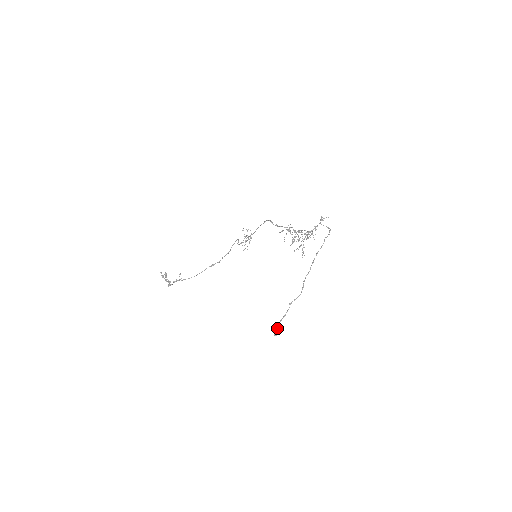
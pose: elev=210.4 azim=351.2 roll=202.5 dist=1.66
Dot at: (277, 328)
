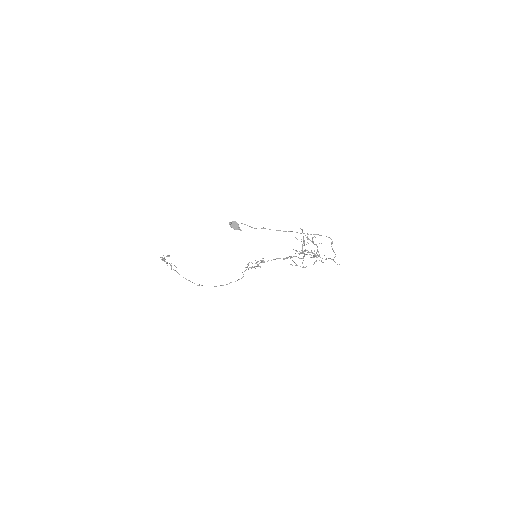
Dot at: occluded
